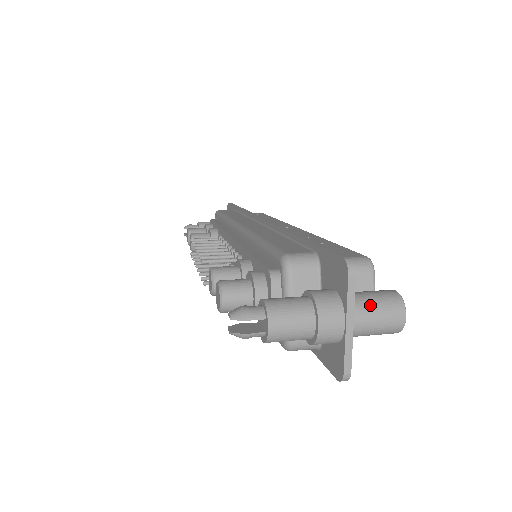
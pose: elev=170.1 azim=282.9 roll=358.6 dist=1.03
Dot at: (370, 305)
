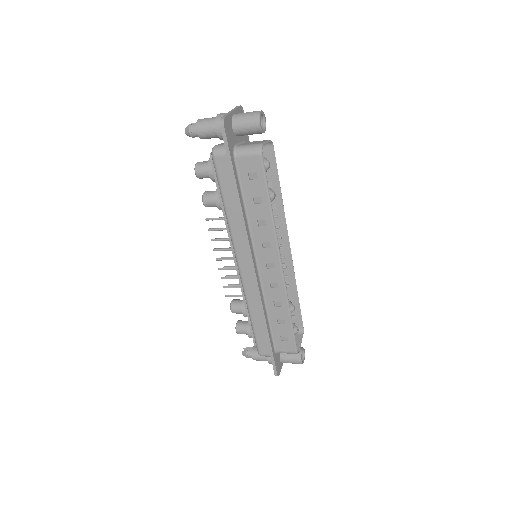
Dot at: occluded
